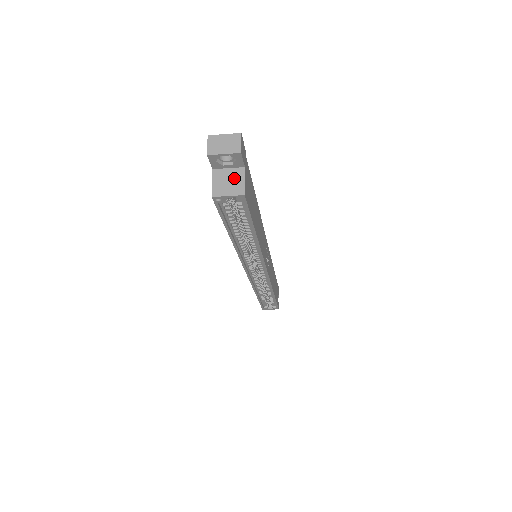
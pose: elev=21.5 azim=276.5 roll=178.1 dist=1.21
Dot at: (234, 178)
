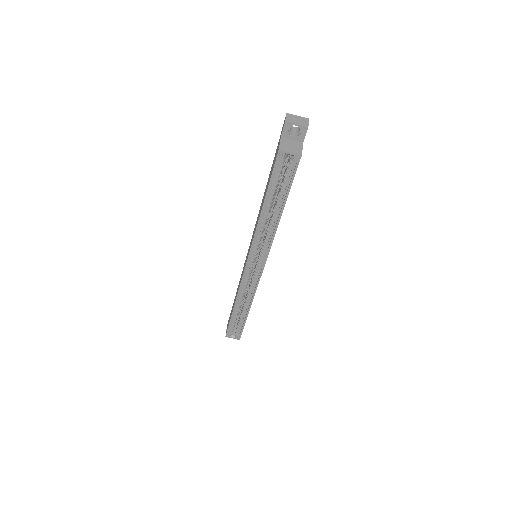
Dot at: (295, 145)
